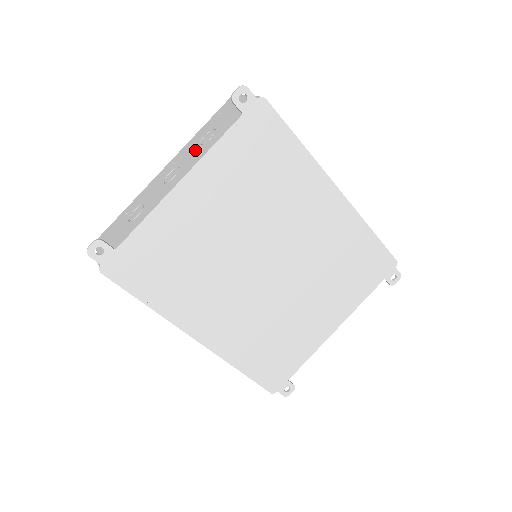
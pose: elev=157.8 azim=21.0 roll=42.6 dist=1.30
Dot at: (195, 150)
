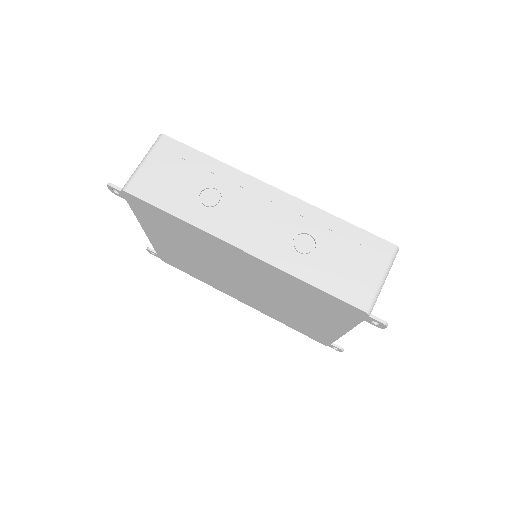
Dot at: occluded
